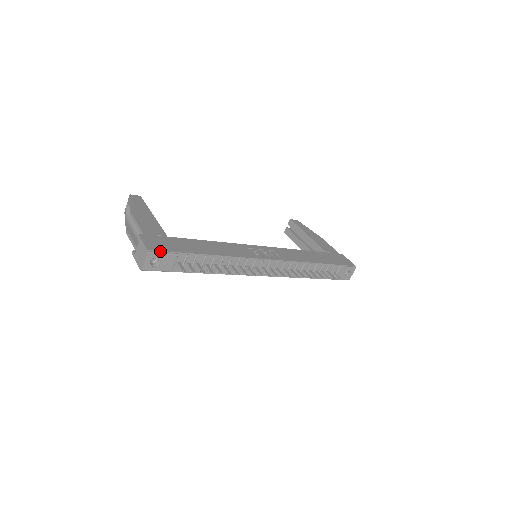
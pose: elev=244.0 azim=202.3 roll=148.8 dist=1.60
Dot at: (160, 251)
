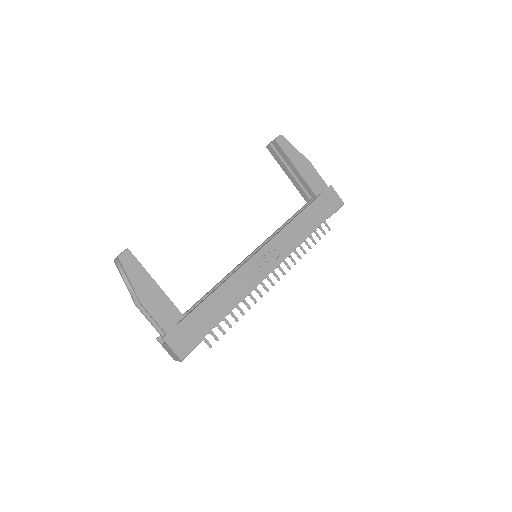
Dot at: (190, 351)
